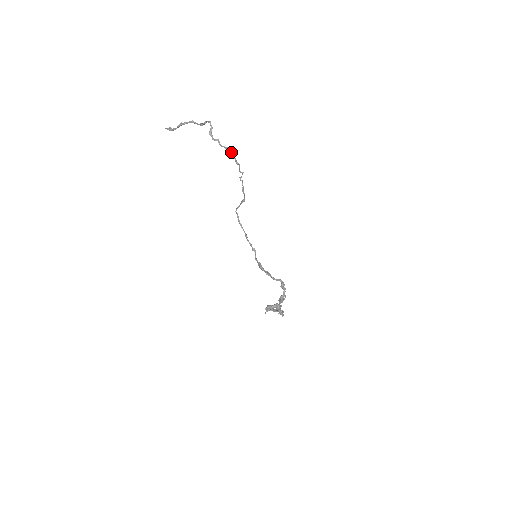
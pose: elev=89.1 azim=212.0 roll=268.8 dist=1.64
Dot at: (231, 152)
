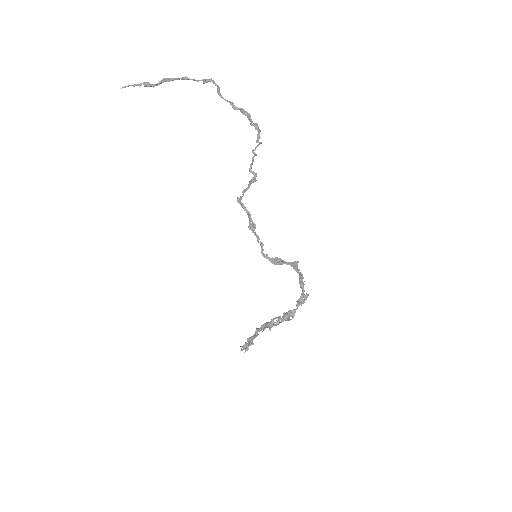
Dot at: (249, 117)
